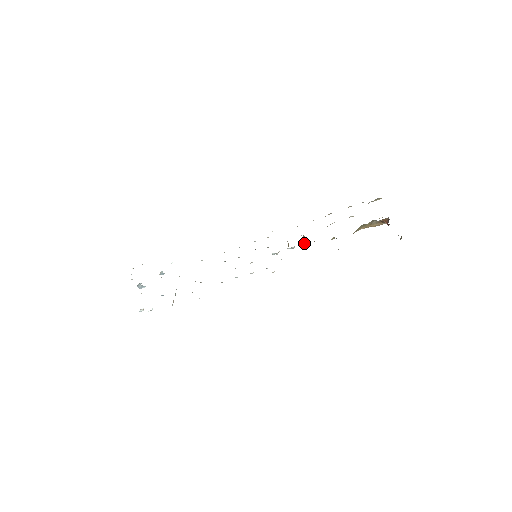
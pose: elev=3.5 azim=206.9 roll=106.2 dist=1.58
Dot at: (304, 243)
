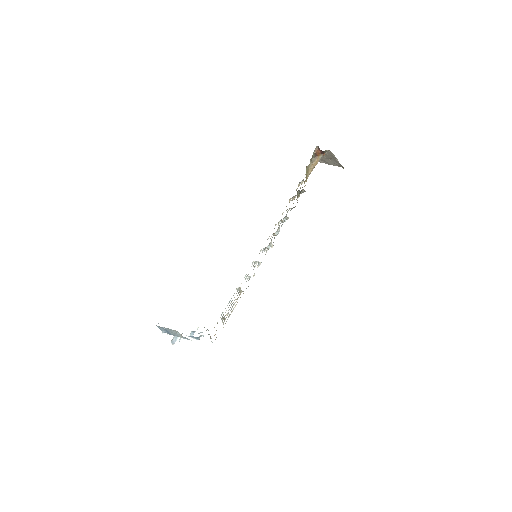
Dot at: occluded
